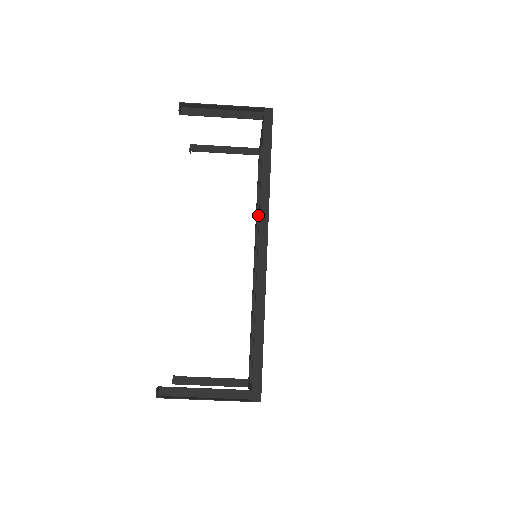
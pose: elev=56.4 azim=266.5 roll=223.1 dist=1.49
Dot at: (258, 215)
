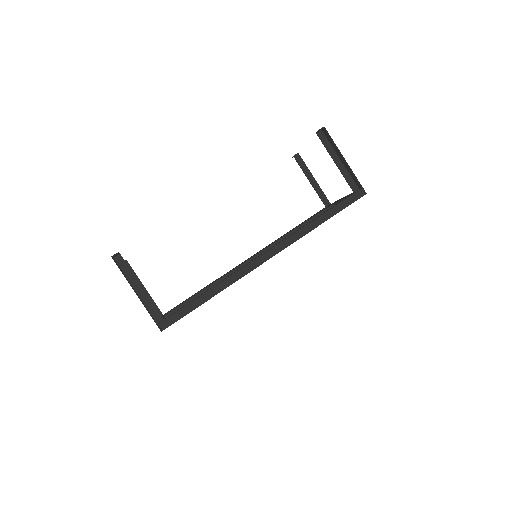
Dot at: (284, 237)
